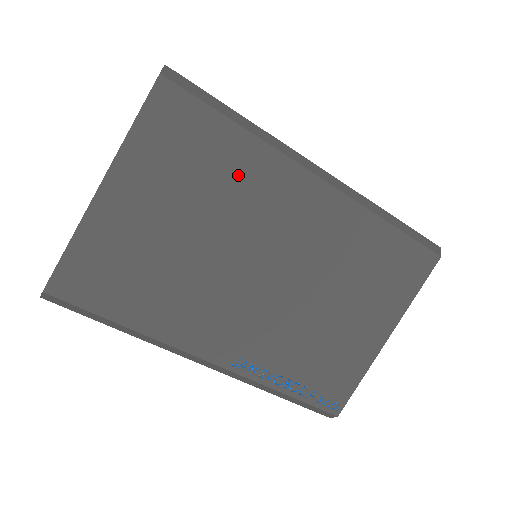
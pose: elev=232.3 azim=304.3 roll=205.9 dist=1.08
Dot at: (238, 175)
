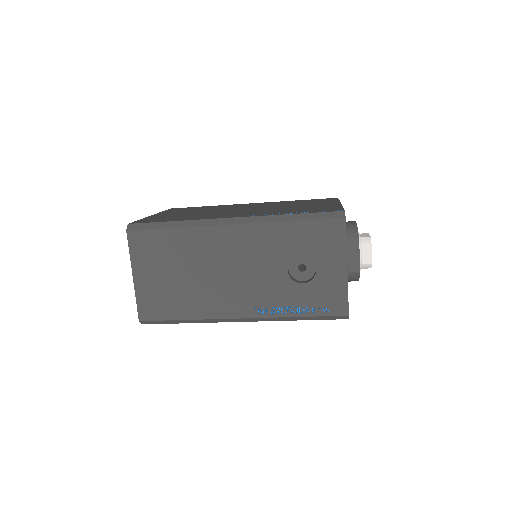
Dot at: occluded
